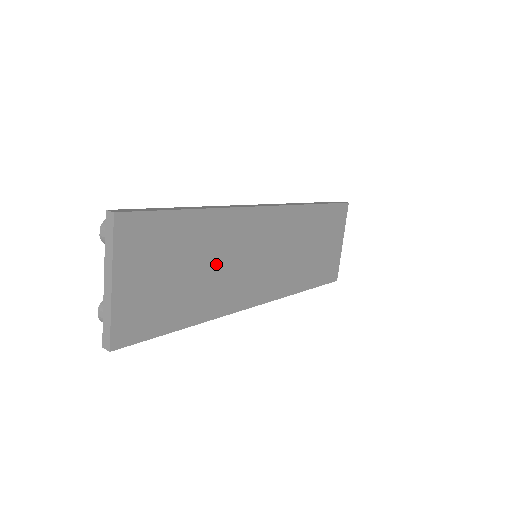
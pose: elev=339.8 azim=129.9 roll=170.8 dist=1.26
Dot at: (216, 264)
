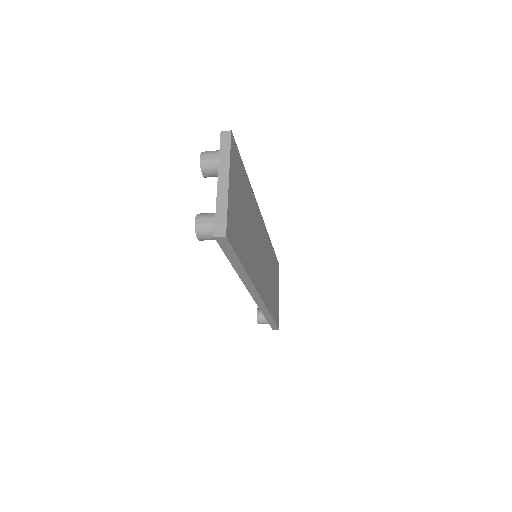
Dot at: (251, 232)
